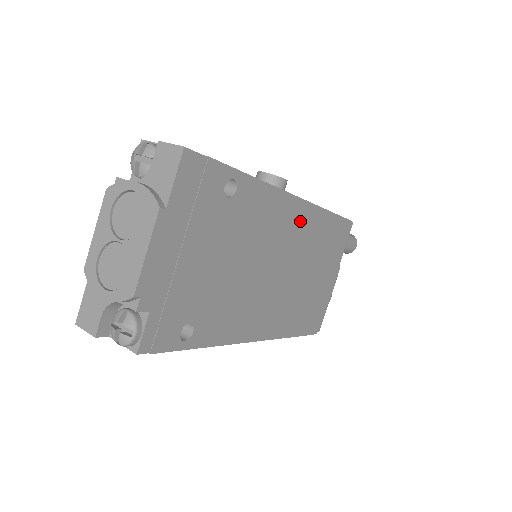
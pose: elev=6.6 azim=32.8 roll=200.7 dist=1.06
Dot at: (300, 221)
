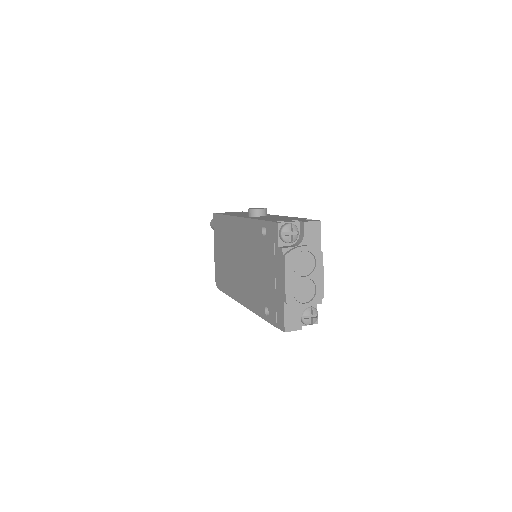
Dot at: occluded
